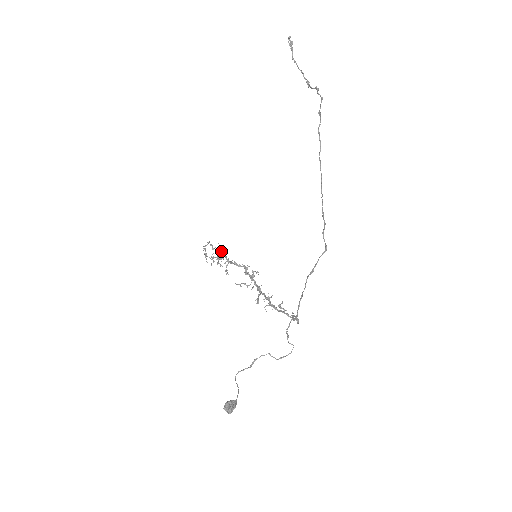
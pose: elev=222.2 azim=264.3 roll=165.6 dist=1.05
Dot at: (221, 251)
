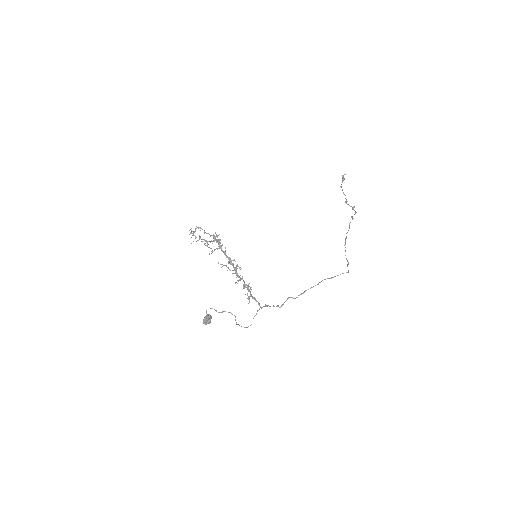
Dot at: (215, 238)
